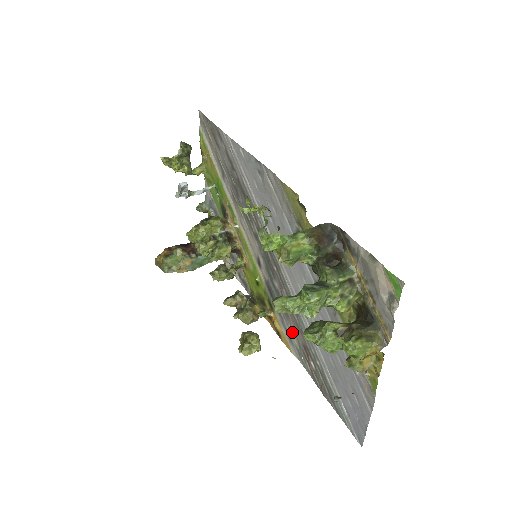
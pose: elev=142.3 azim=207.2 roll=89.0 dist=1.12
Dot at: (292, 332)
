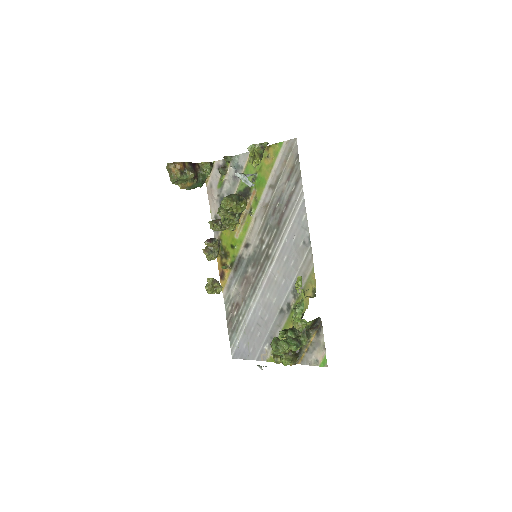
Dot at: (235, 290)
